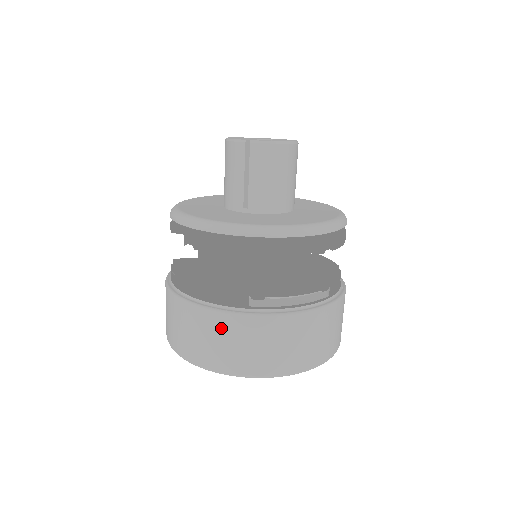
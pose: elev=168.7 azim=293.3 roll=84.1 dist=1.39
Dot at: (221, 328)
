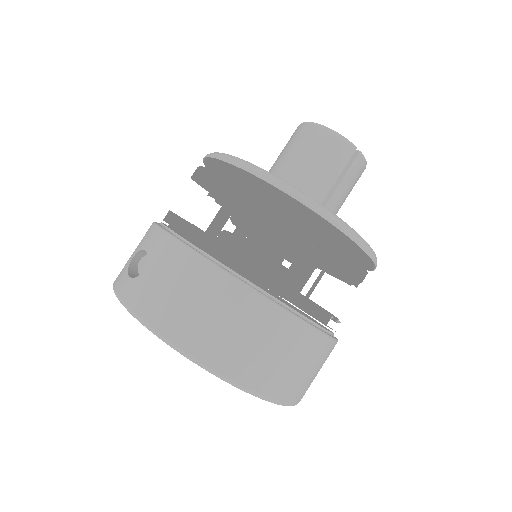
Dot at: (300, 345)
